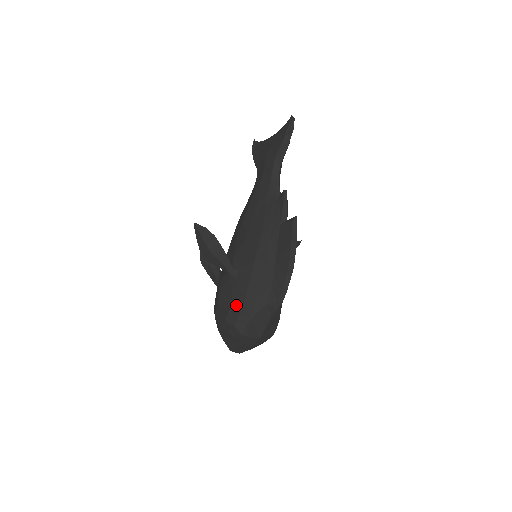
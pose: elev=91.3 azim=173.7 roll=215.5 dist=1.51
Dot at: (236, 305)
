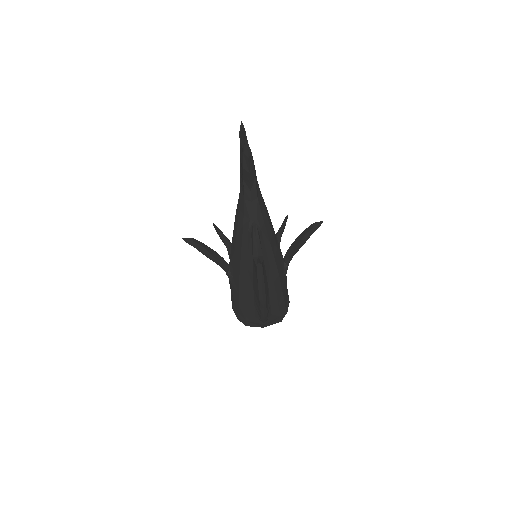
Dot at: (235, 304)
